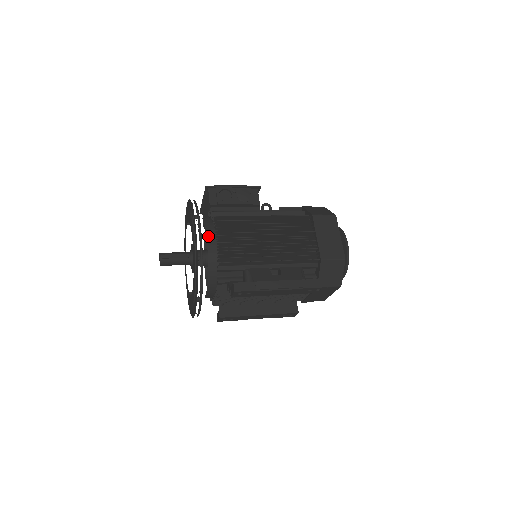
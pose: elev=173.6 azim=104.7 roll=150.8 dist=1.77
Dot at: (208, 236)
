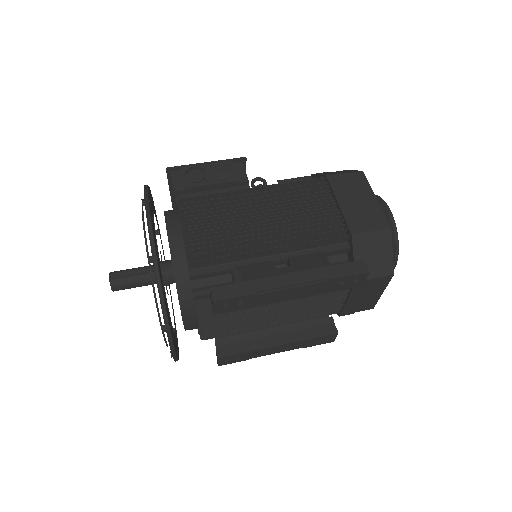
Dot at: (169, 229)
